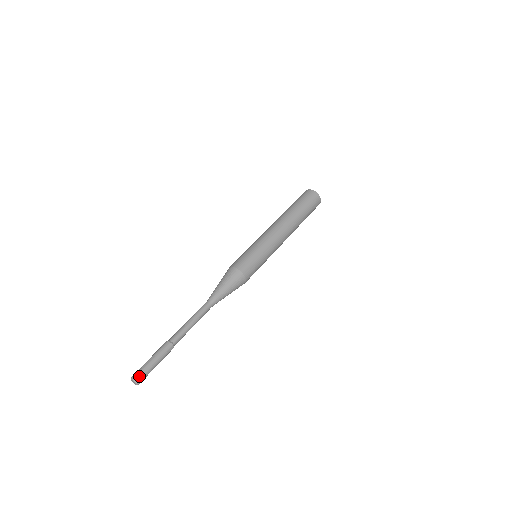
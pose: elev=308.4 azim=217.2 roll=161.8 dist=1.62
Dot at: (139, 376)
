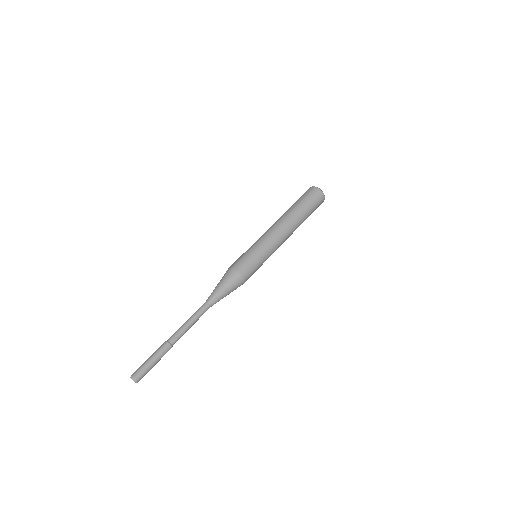
Dot at: (136, 374)
